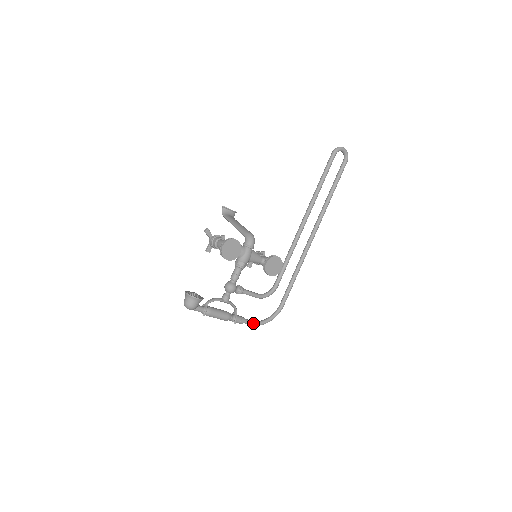
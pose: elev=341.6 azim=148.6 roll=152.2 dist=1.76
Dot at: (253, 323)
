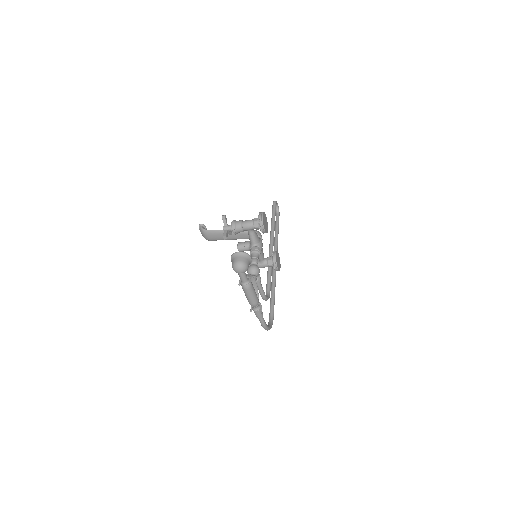
Dot at: (265, 322)
